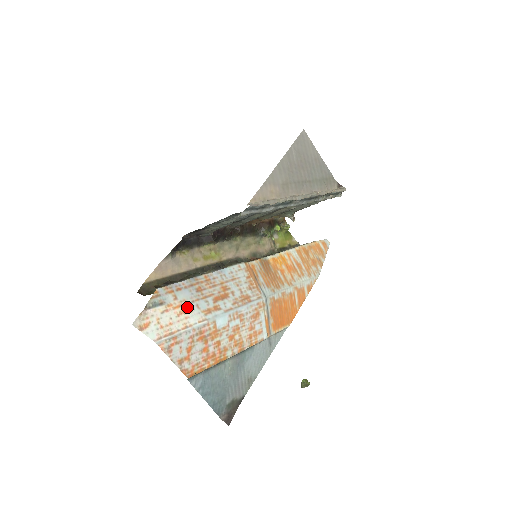
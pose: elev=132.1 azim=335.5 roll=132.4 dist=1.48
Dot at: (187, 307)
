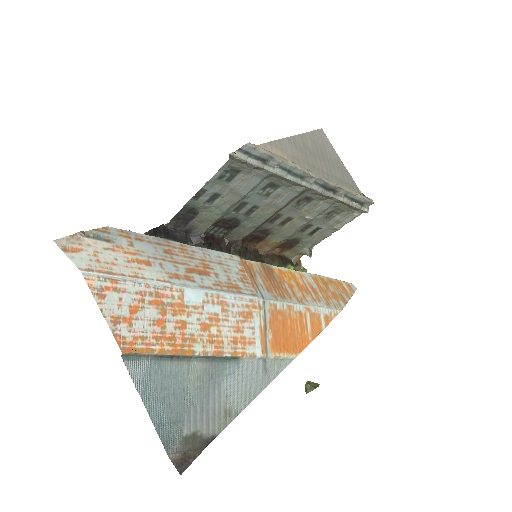
Dot at: (145, 259)
